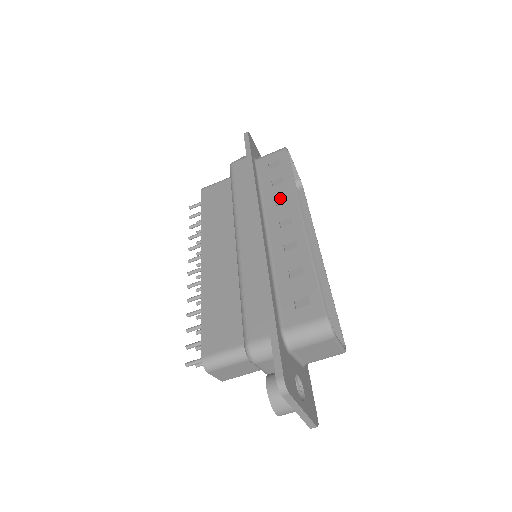
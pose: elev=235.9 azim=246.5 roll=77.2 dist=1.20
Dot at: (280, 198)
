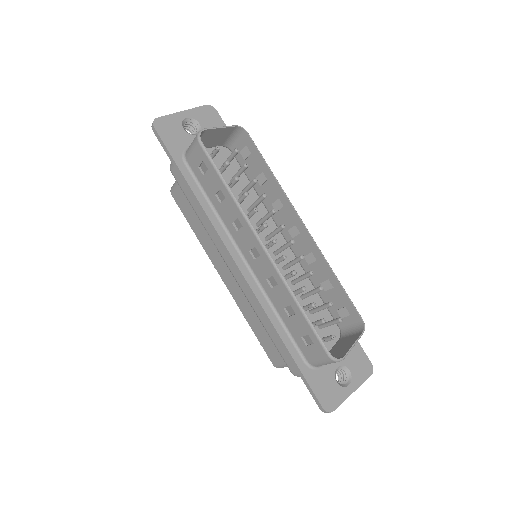
Dot at: (234, 220)
